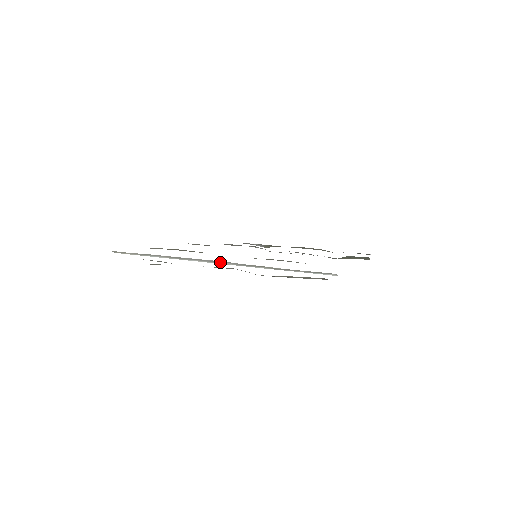
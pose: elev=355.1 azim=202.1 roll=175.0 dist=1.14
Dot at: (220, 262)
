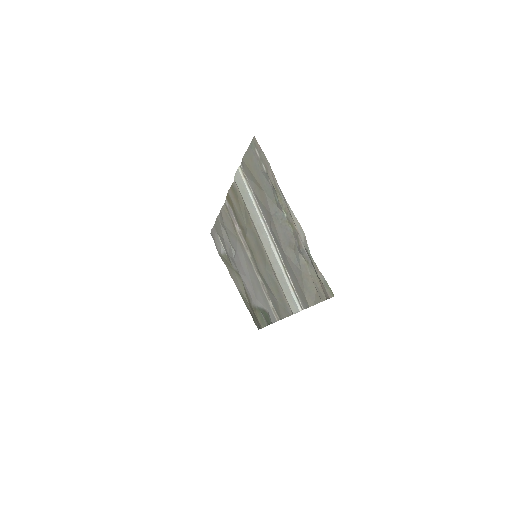
Dot at: (272, 239)
